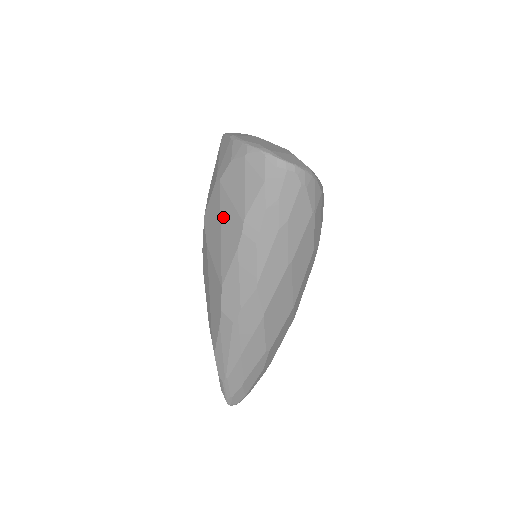
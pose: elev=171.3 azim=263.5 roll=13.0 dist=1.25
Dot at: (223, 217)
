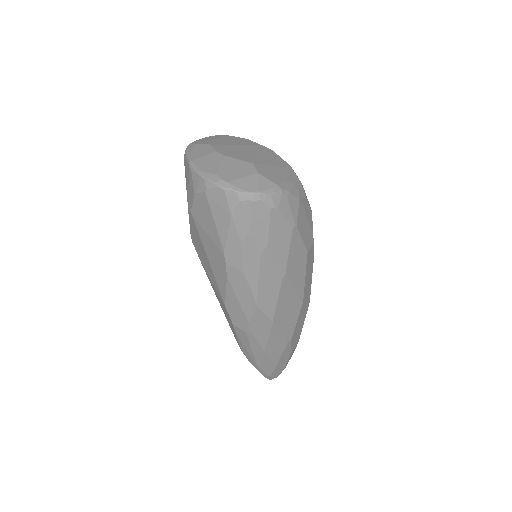
Dot at: (205, 247)
